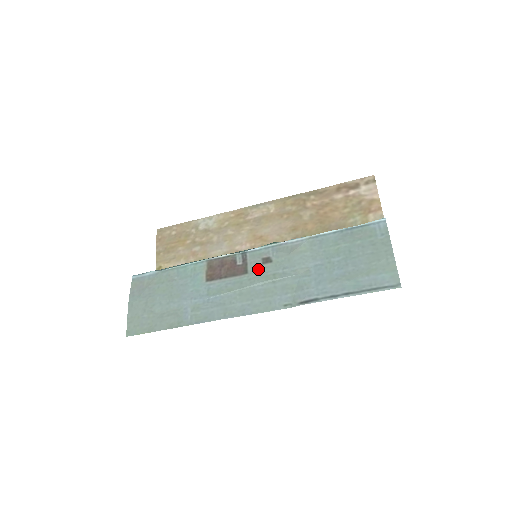
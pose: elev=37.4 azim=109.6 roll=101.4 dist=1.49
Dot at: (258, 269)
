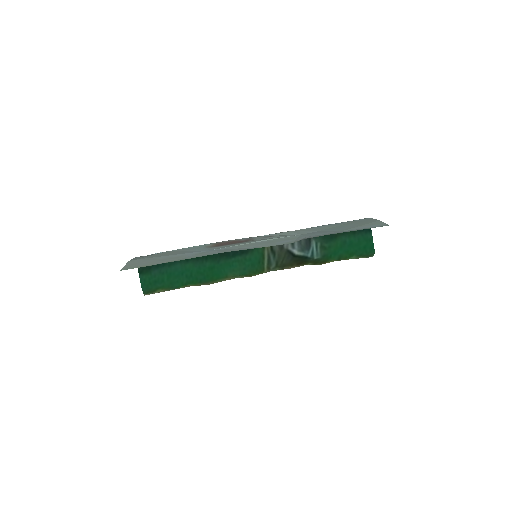
Dot at: (262, 239)
